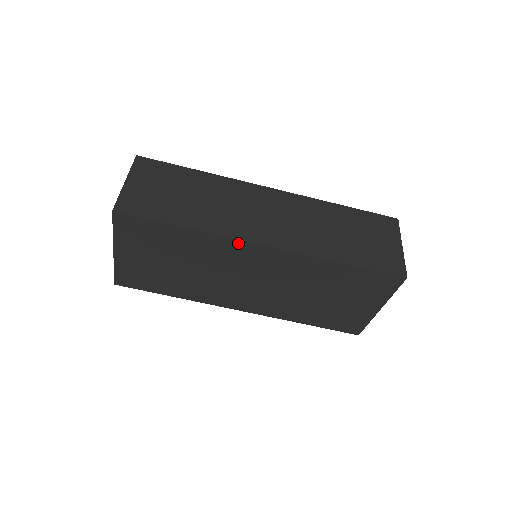
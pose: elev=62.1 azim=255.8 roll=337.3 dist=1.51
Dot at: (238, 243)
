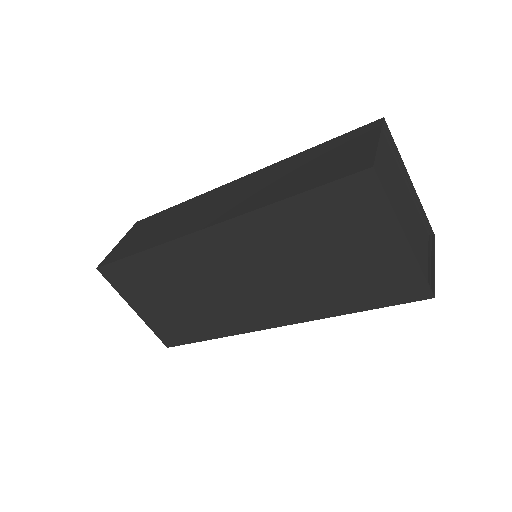
Dot at: (186, 241)
